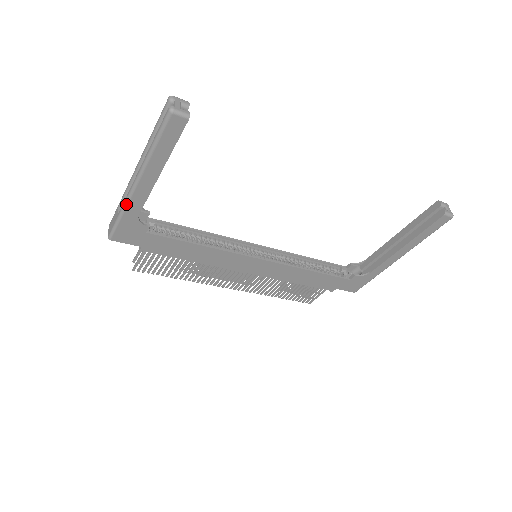
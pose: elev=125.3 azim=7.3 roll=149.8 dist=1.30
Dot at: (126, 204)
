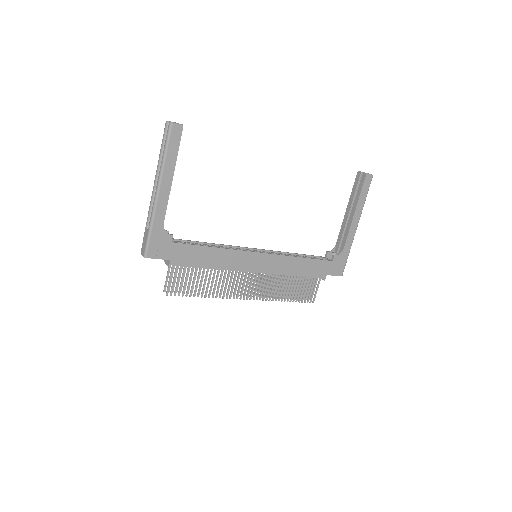
Dot at: (153, 214)
